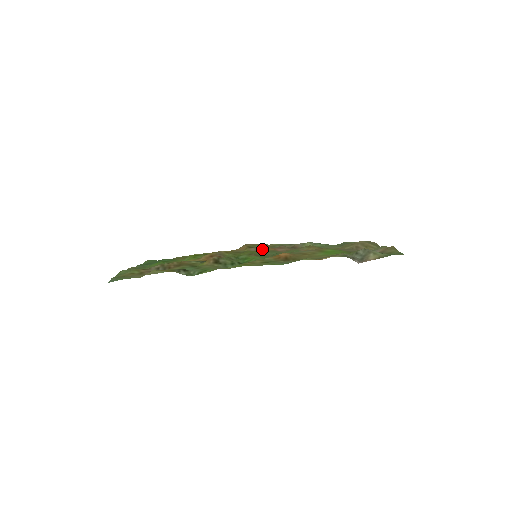
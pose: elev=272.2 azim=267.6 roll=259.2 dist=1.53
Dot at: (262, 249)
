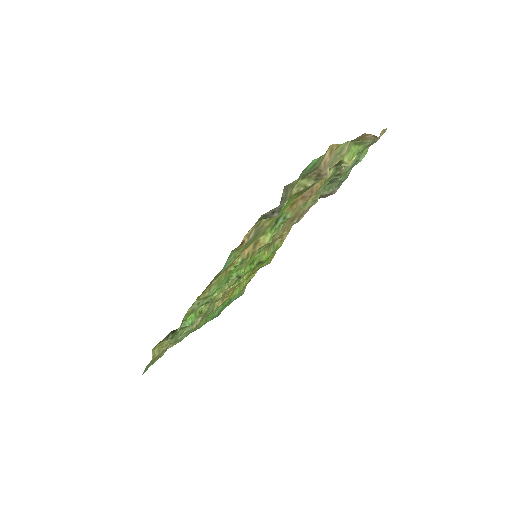
Dot at: occluded
